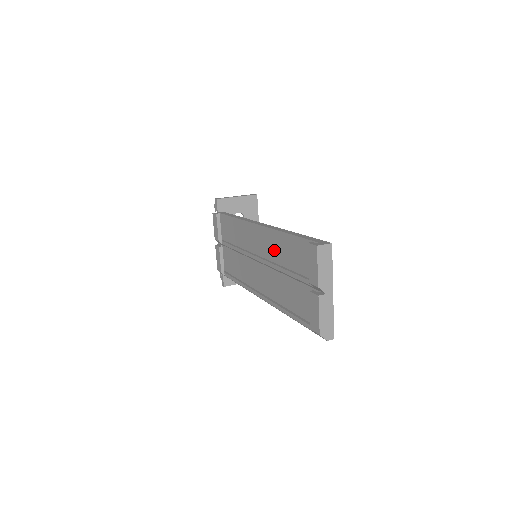
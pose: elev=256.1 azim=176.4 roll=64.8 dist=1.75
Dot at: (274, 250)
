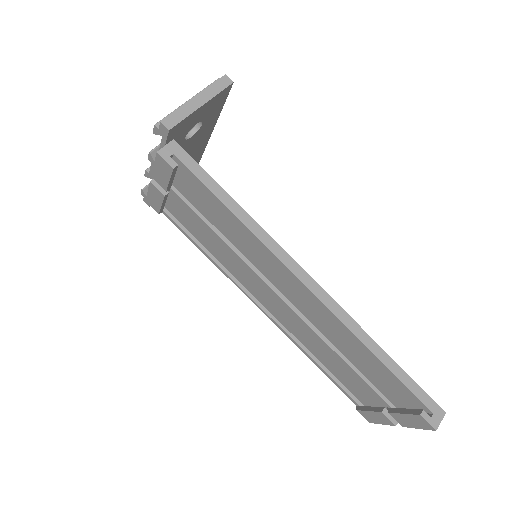
Dot at: (327, 327)
